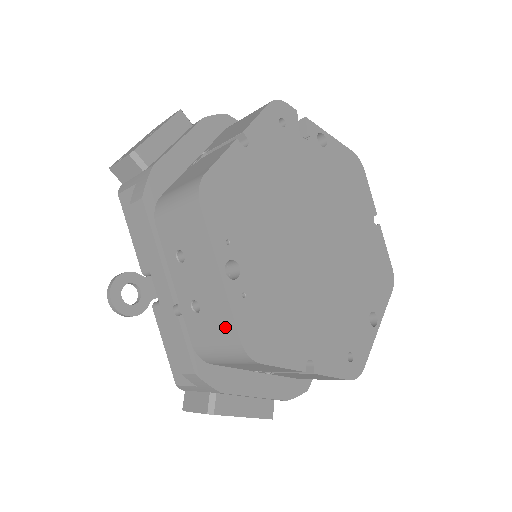
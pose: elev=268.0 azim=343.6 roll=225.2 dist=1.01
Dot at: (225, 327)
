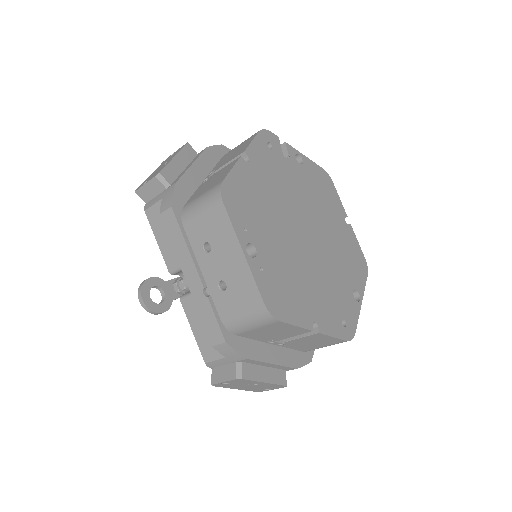
Dot at: (250, 295)
